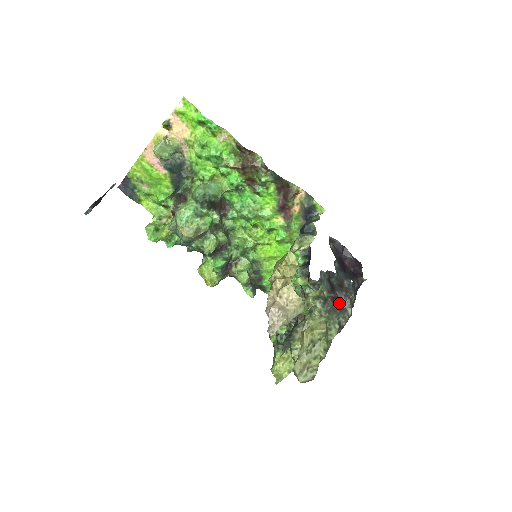
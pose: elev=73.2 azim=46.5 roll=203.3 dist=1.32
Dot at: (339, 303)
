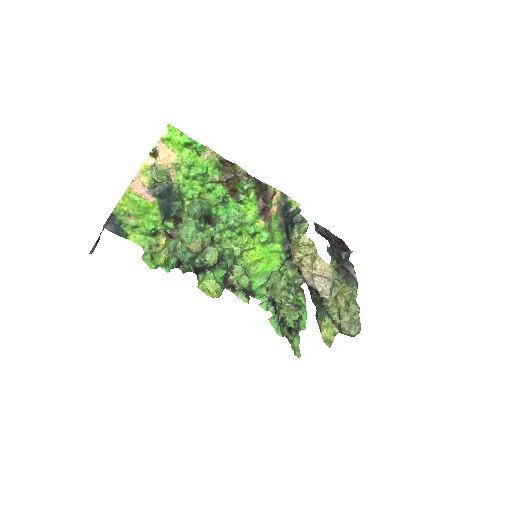
Dot at: (348, 270)
